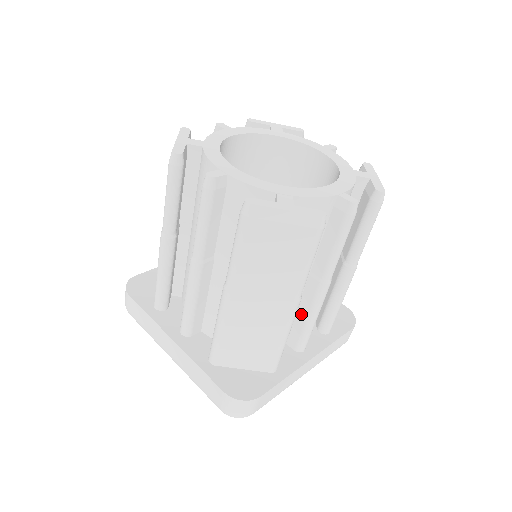
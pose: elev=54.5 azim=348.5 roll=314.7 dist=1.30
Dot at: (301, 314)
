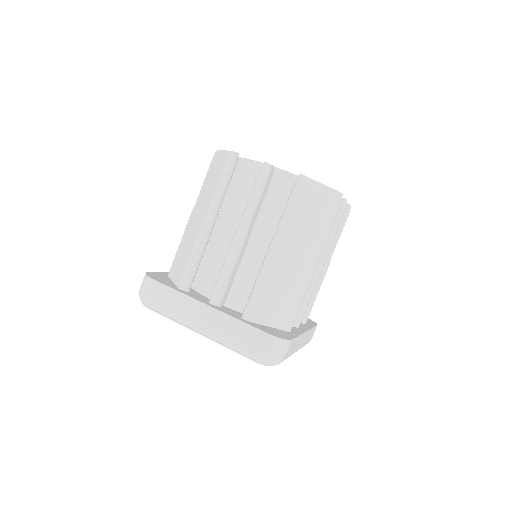
Dot at: occluded
